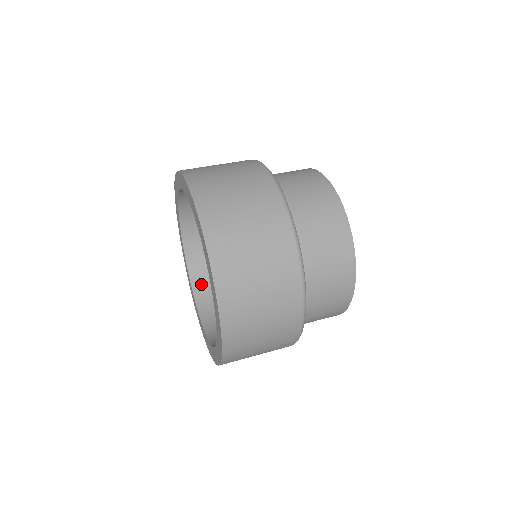
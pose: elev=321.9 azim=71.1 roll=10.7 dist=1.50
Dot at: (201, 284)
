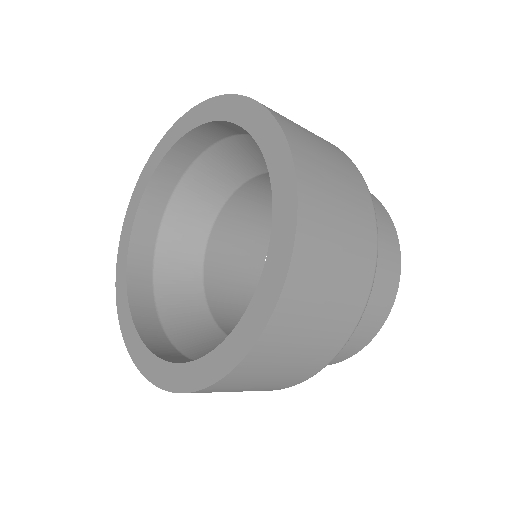
Dot at: (140, 285)
